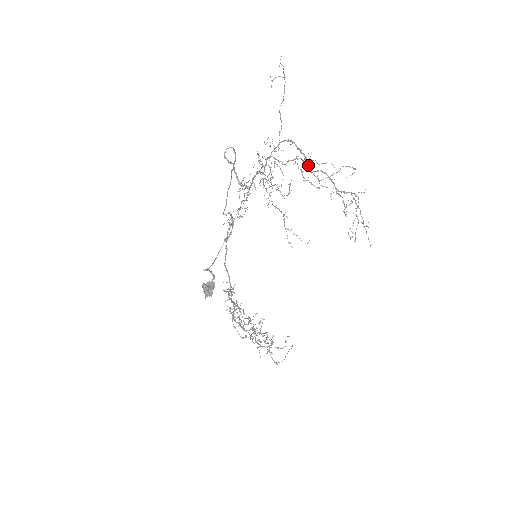
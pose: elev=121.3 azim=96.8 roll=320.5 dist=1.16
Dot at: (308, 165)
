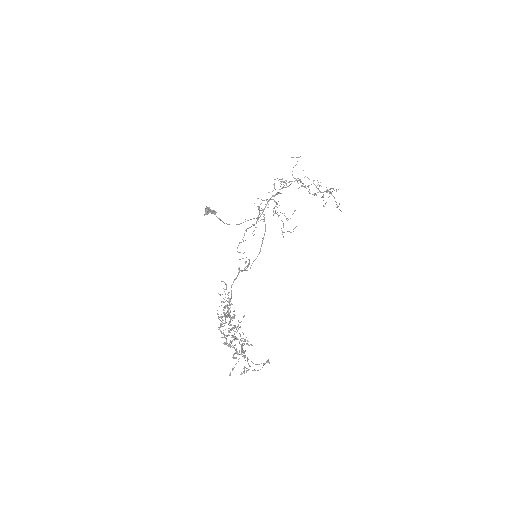
Dot at: (304, 186)
